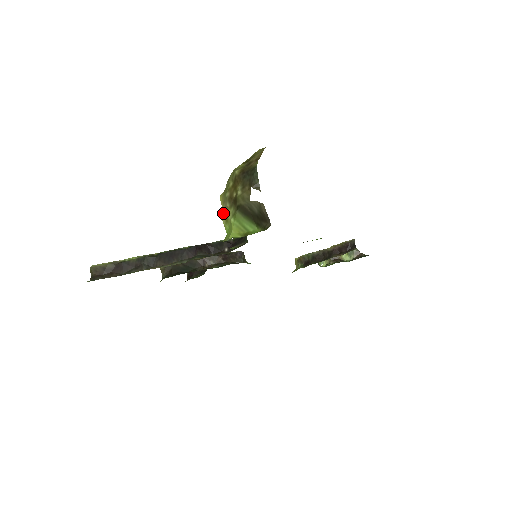
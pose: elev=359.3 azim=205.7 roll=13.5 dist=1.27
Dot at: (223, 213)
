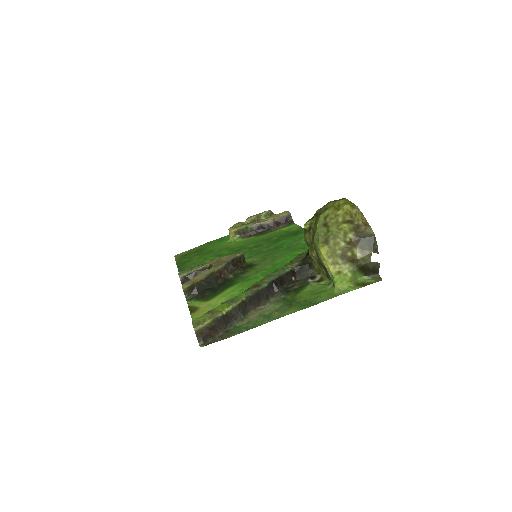
Dot at: (330, 265)
